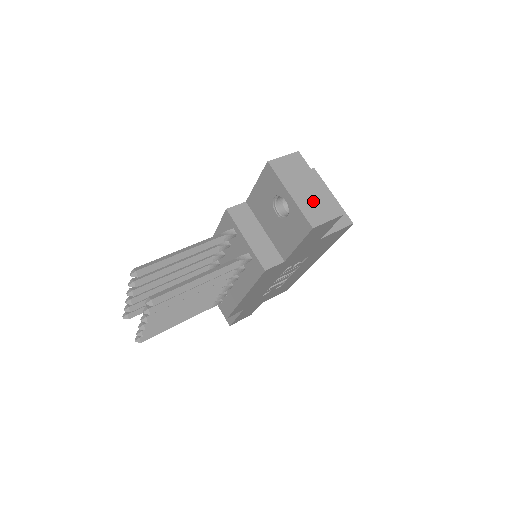
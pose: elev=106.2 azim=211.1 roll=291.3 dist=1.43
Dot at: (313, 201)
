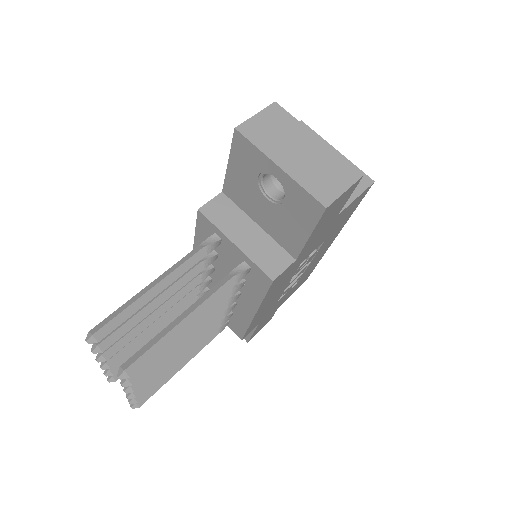
Dot at: (315, 168)
